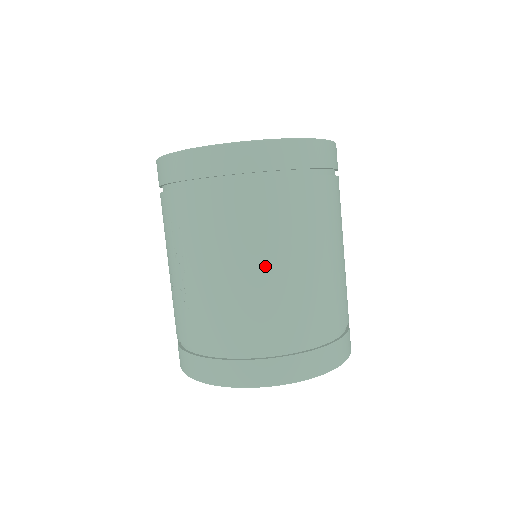
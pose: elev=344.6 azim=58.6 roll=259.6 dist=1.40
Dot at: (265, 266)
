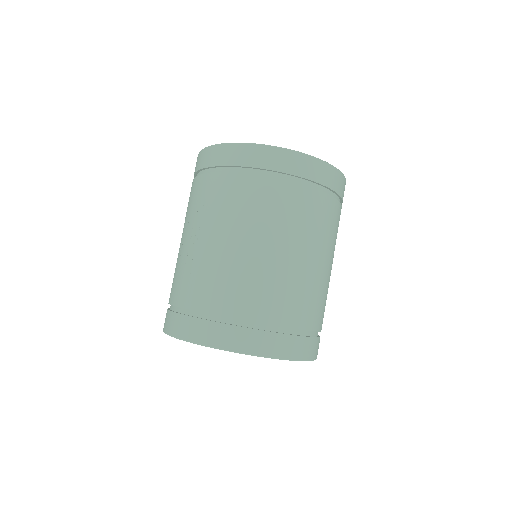
Dot at: (268, 248)
